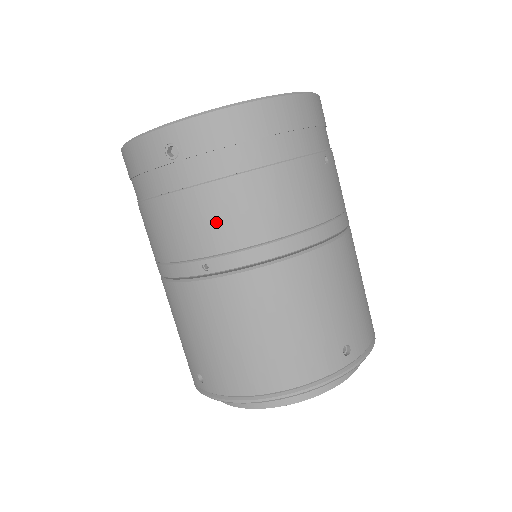
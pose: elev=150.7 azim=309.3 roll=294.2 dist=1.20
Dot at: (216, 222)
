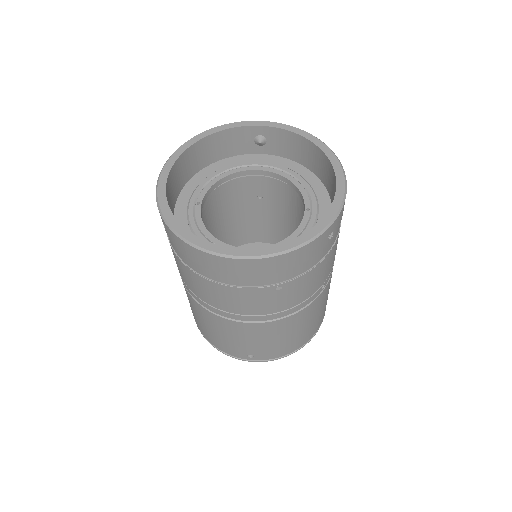
Dot at: (182, 273)
